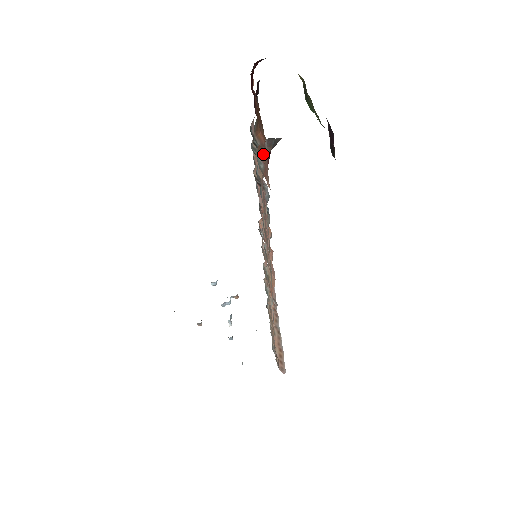
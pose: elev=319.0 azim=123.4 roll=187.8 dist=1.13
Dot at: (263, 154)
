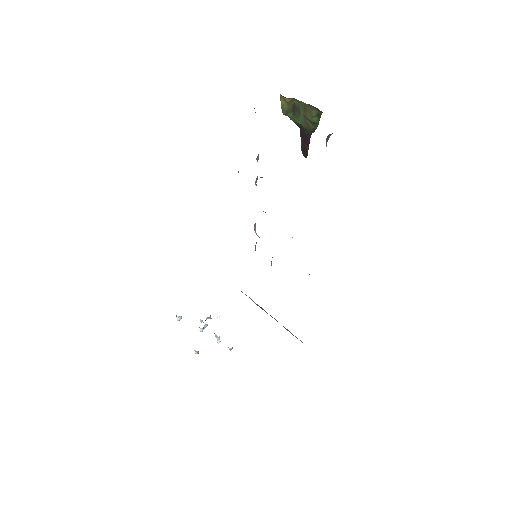
Dot at: occluded
